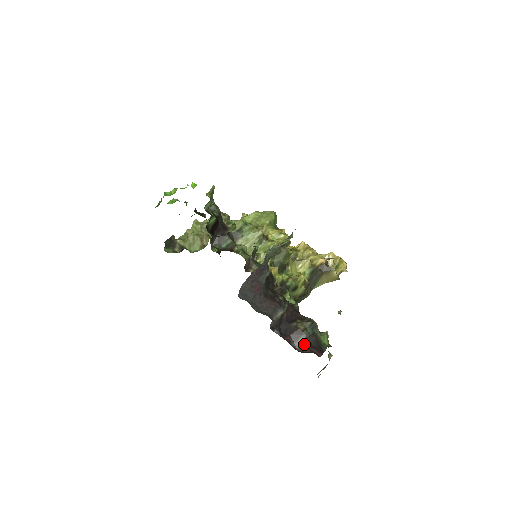
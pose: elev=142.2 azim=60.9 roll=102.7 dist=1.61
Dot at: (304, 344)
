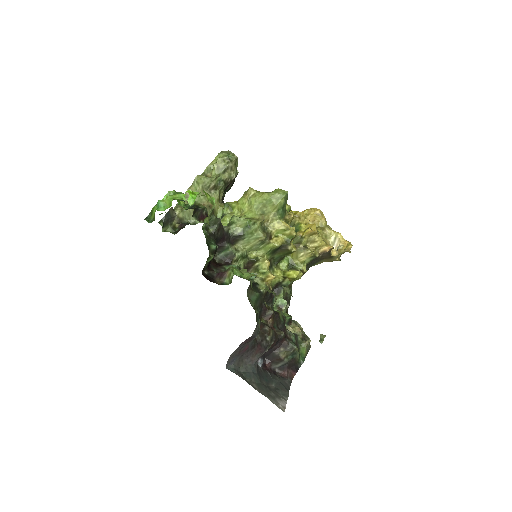
Dot at: (283, 367)
